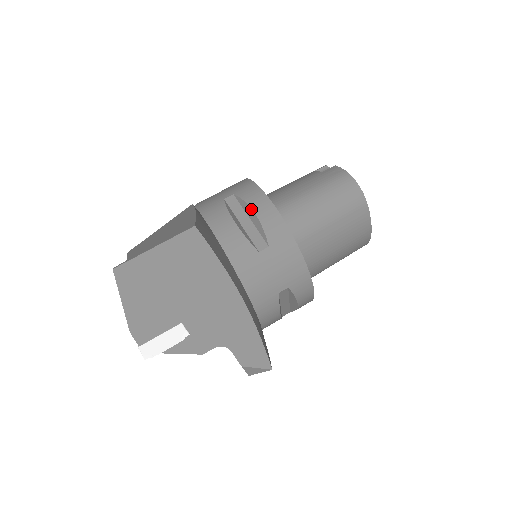
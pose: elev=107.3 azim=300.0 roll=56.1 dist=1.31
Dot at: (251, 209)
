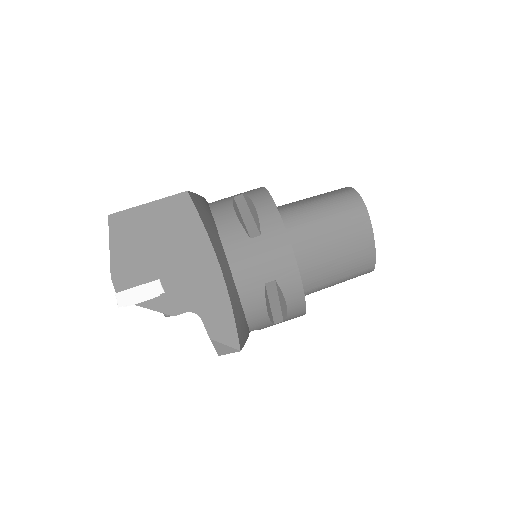
Dot at: (253, 203)
